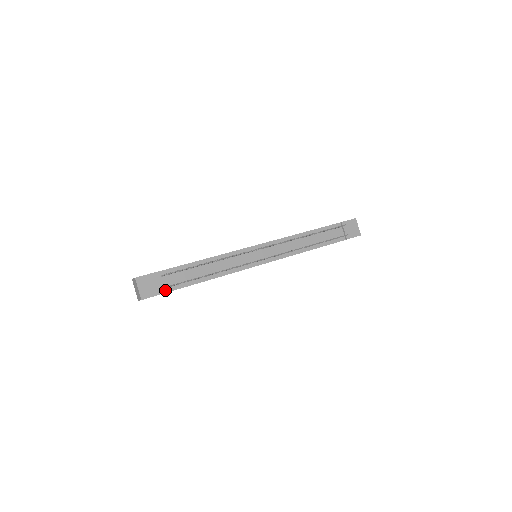
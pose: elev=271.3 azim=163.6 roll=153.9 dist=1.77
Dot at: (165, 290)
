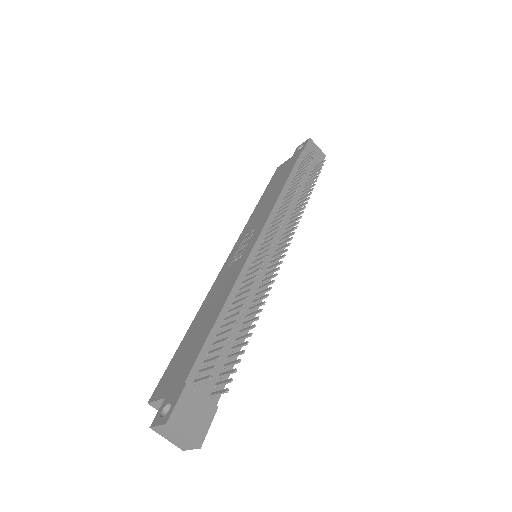
Dot at: (214, 400)
